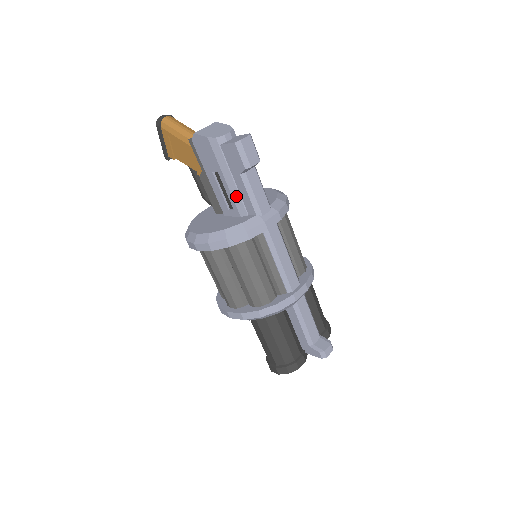
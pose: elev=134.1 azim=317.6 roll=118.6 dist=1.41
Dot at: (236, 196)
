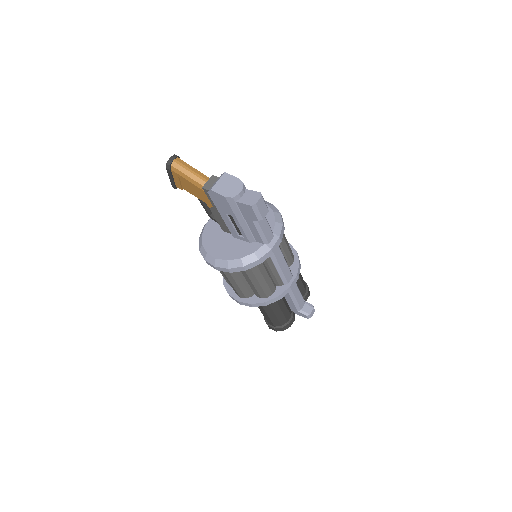
Dot at: (247, 231)
